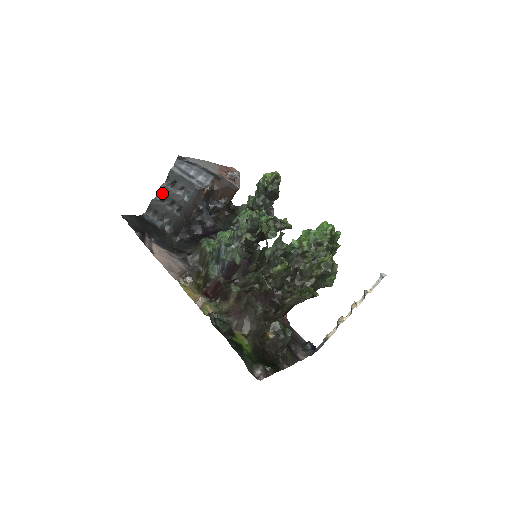
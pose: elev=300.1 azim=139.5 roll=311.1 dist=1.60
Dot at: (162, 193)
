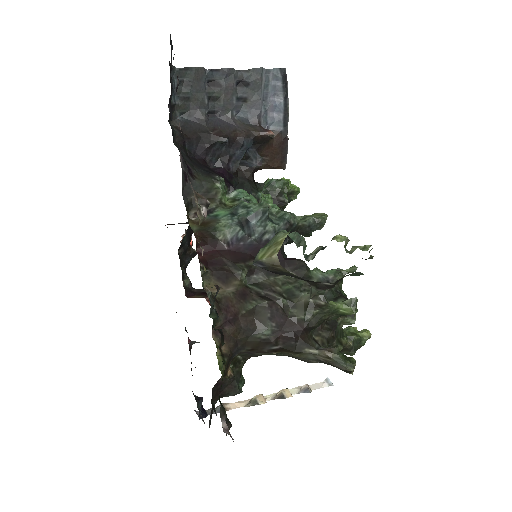
Dot at: (221, 76)
